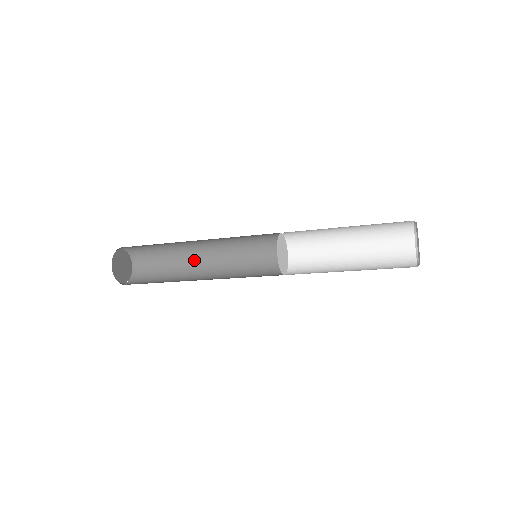
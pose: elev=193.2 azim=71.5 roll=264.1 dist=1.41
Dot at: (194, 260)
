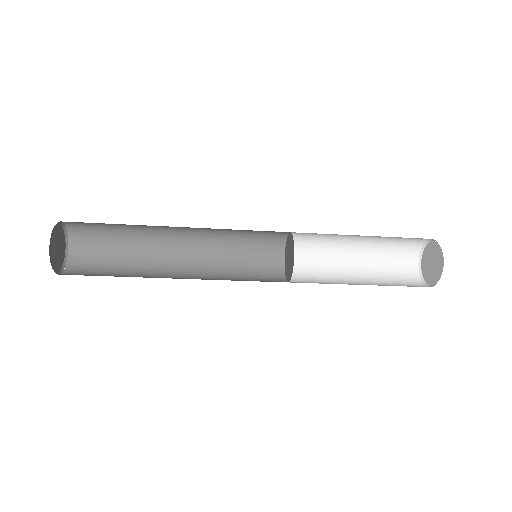
Dot at: (161, 258)
